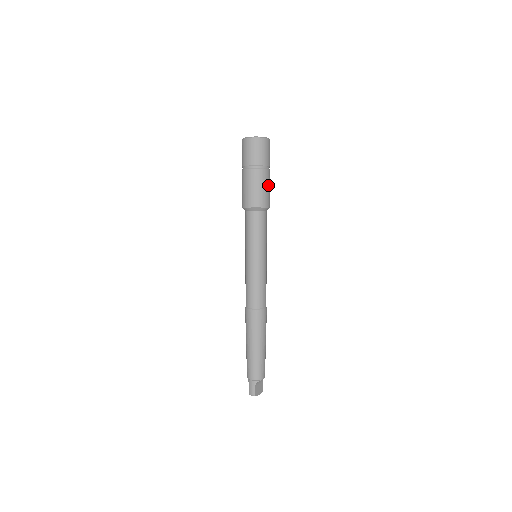
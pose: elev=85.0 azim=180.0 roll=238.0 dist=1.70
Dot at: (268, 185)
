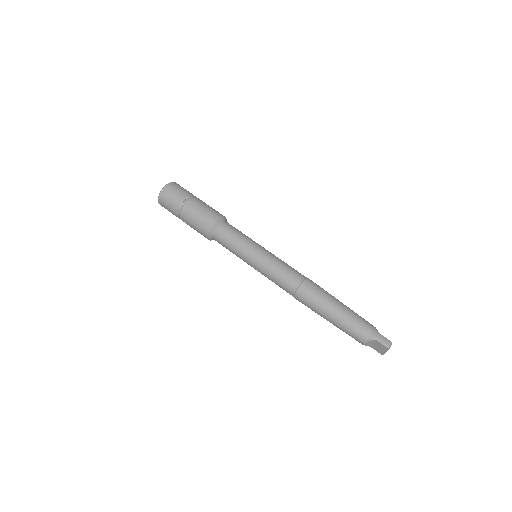
Dot at: occluded
